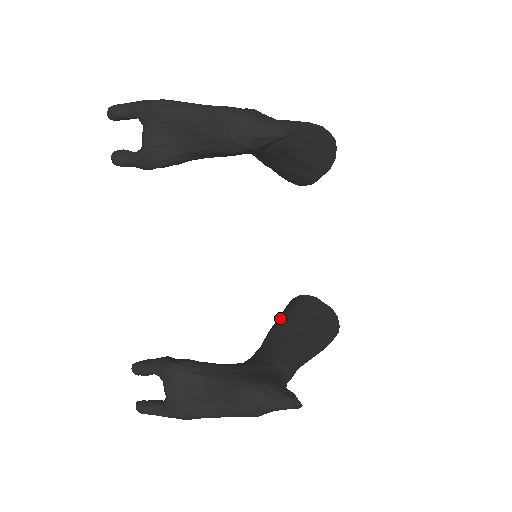
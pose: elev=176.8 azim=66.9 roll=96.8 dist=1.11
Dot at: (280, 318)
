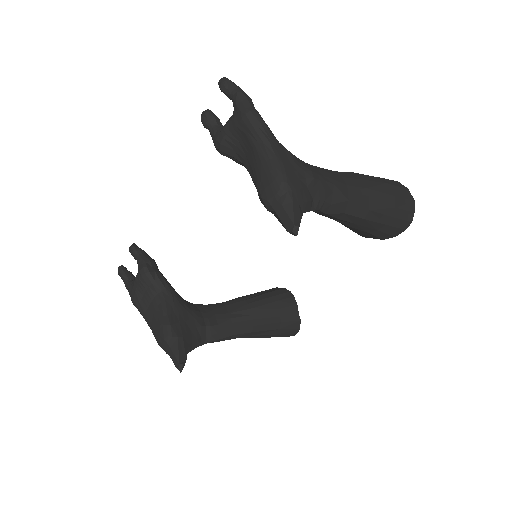
Dot at: (257, 295)
